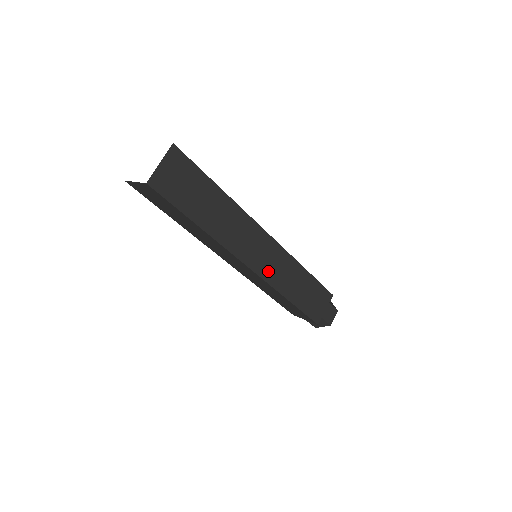
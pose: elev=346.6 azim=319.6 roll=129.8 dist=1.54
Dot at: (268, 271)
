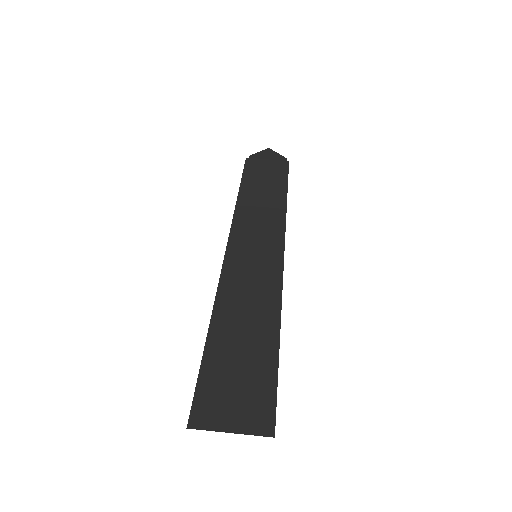
Dot at: occluded
